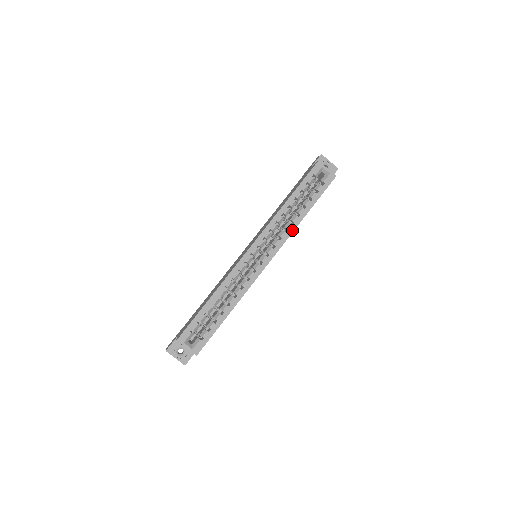
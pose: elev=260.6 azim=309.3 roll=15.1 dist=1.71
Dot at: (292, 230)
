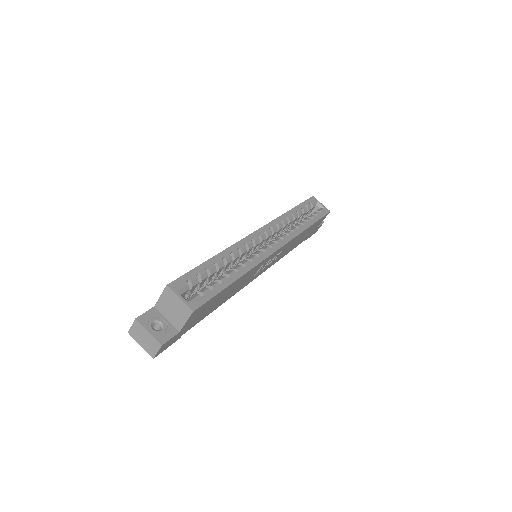
Dot at: (298, 232)
